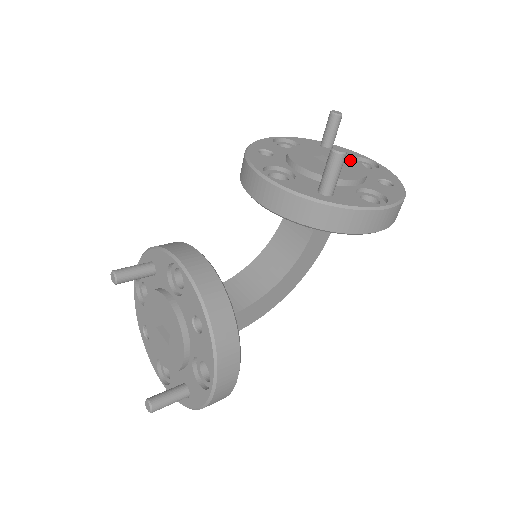
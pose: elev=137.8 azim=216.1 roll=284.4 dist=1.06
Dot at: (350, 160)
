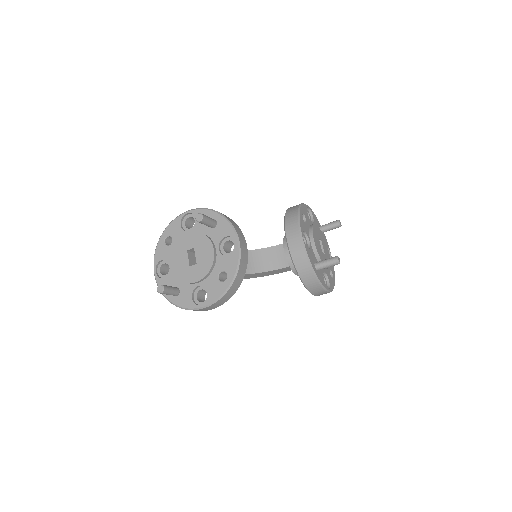
Dot at: (327, 251)
